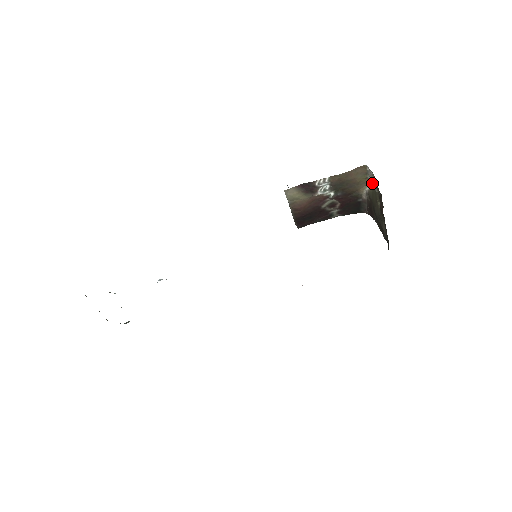
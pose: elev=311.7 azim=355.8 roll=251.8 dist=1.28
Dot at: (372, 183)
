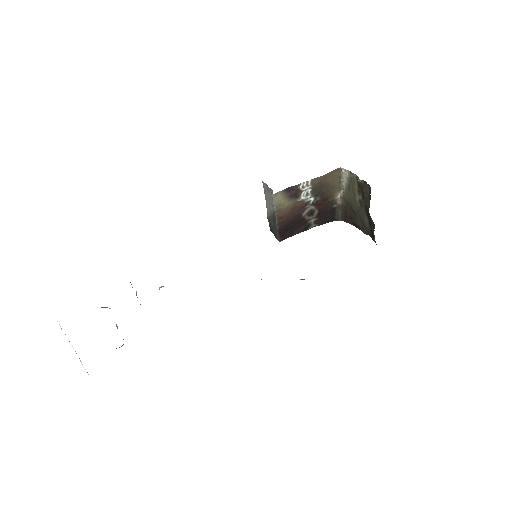
Dot at: (347, 184)
